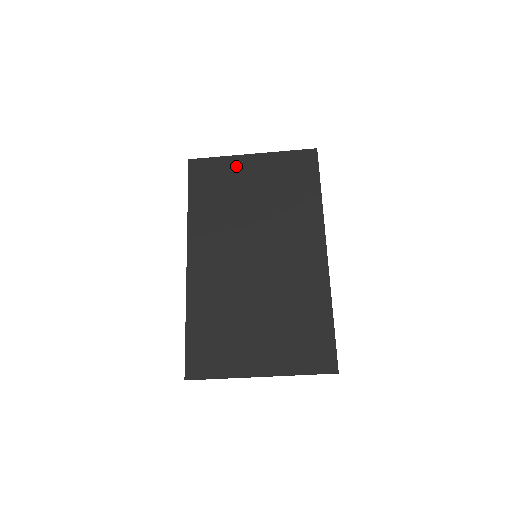
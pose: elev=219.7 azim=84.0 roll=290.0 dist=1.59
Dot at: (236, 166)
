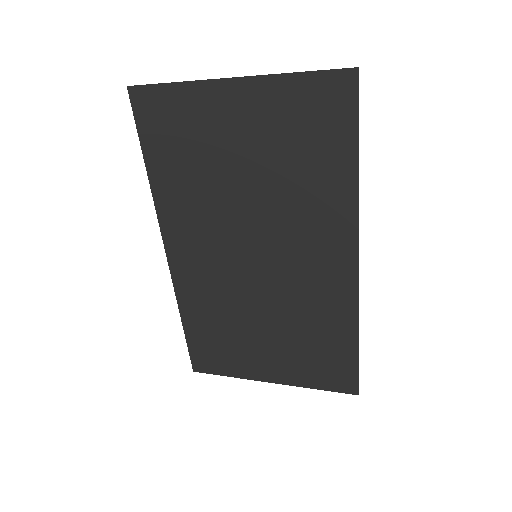
Dot at: (208, 105)
